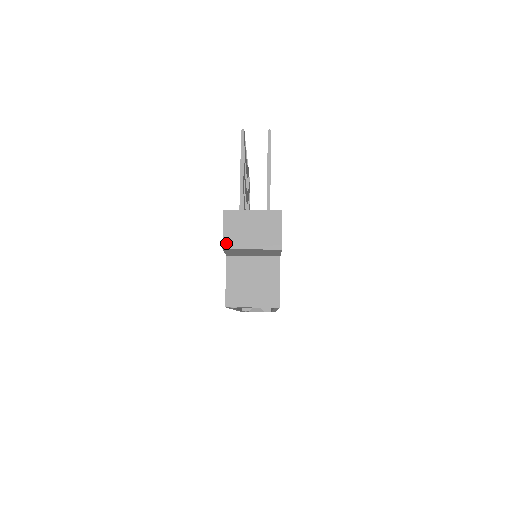
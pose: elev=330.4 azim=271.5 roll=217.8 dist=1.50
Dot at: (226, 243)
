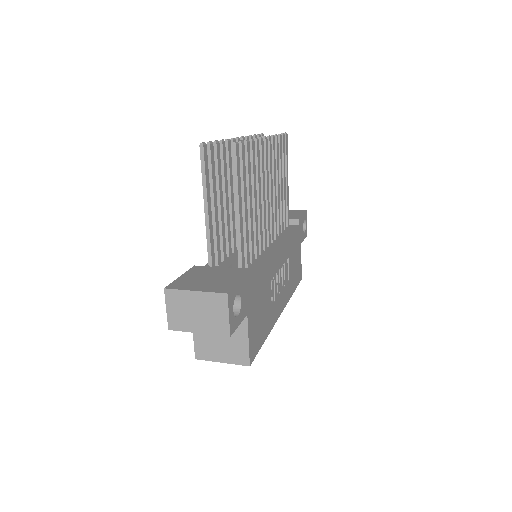
Dot at: (171, 324)
